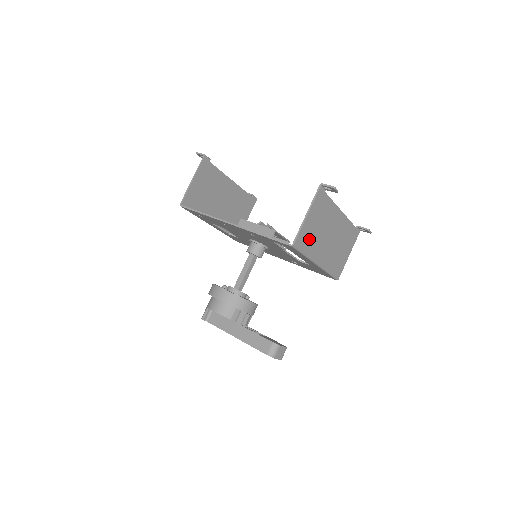
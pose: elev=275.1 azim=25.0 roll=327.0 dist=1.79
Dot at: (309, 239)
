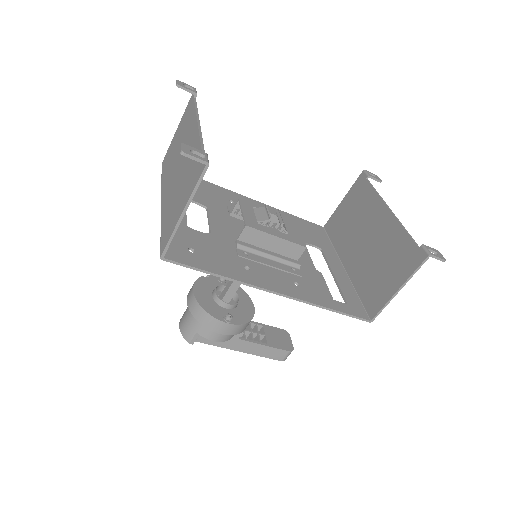
Dot at: (373, 287)
